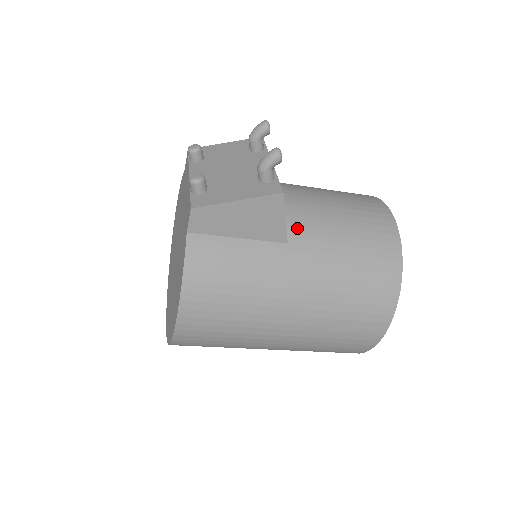
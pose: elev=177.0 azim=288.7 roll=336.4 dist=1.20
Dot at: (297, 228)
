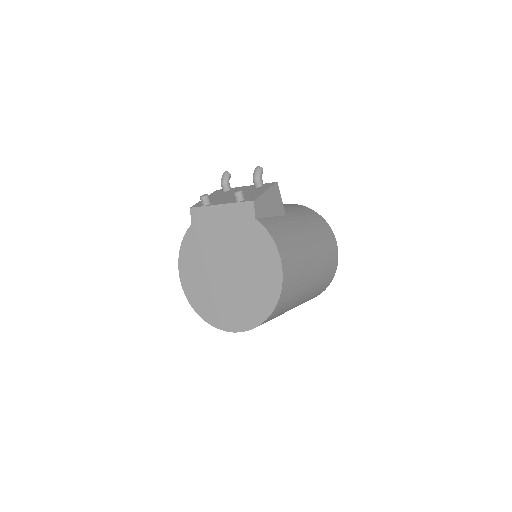
Dot at: occluded
